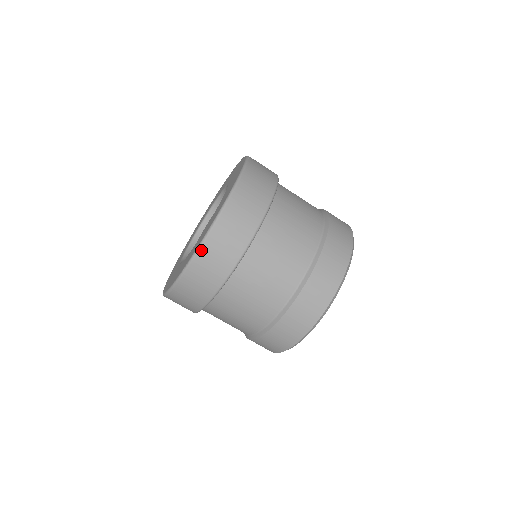
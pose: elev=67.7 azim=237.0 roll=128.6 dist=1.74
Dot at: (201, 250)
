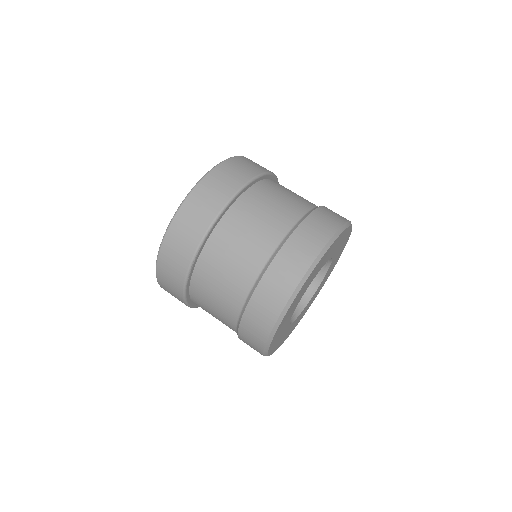
Dot at: (175, 219)
